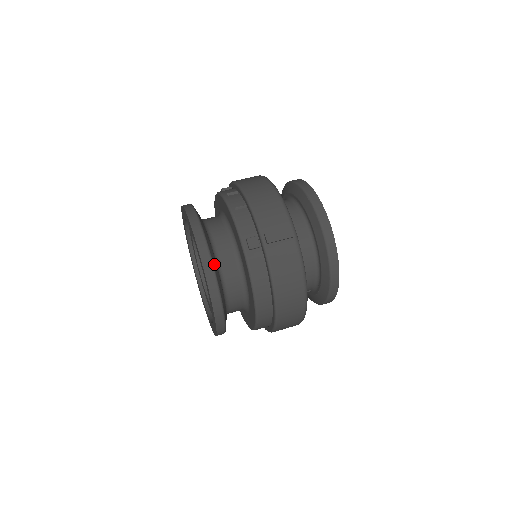
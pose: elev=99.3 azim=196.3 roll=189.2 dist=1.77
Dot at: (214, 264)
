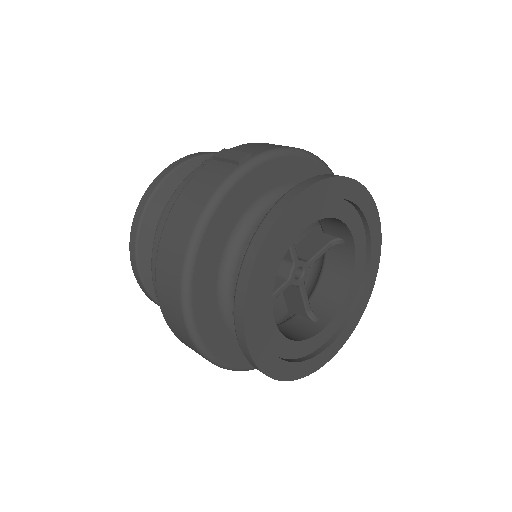
Dot at: (178, 174)
